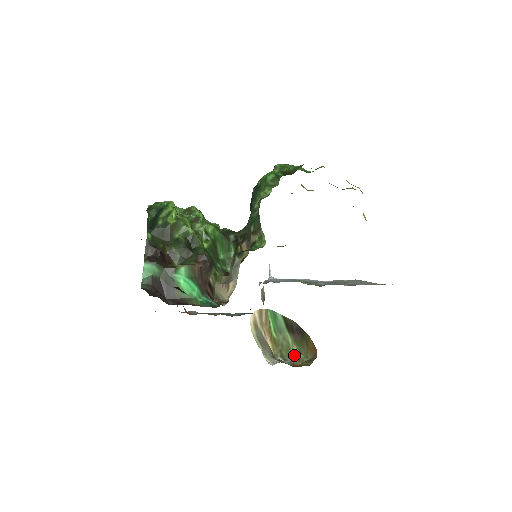
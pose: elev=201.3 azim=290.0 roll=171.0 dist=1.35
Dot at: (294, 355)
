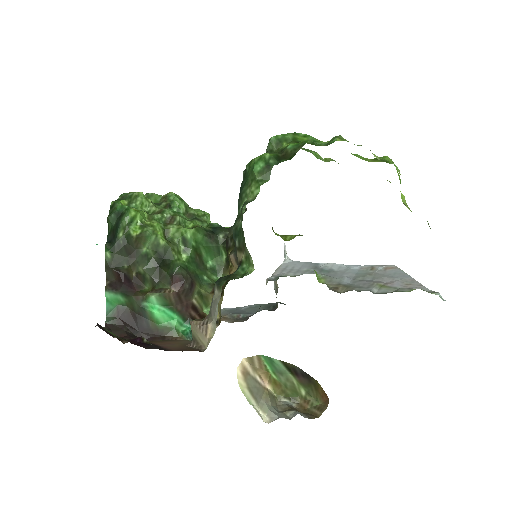
Dot at: (302, 395)
